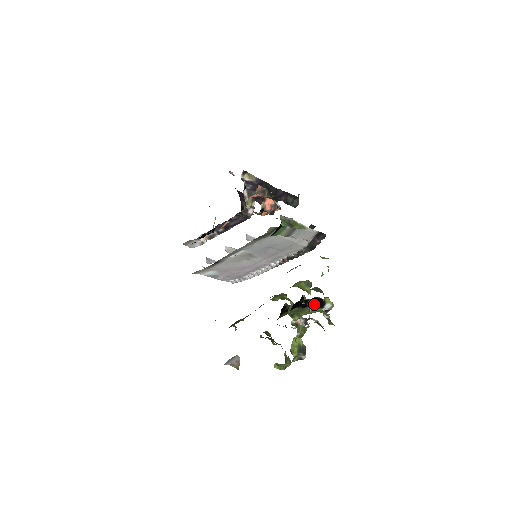
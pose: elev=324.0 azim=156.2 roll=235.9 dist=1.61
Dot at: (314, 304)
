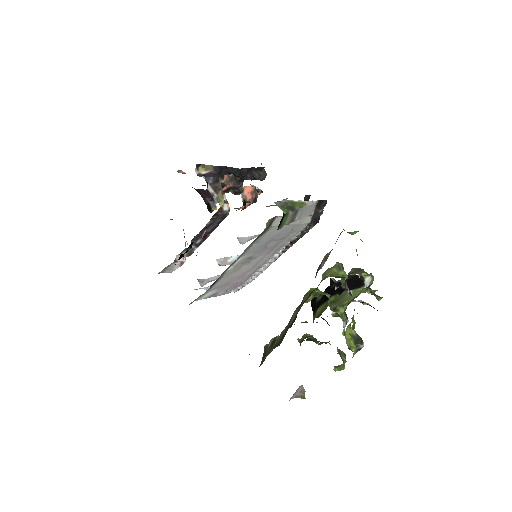
Dot at: (351, 285)
